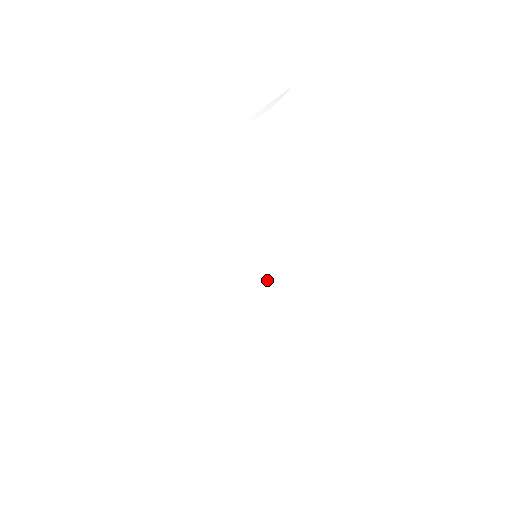
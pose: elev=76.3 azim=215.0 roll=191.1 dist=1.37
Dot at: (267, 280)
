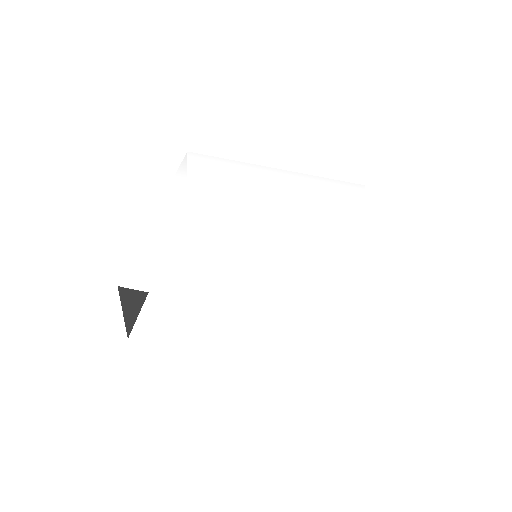
Dot at: (274, 235)
